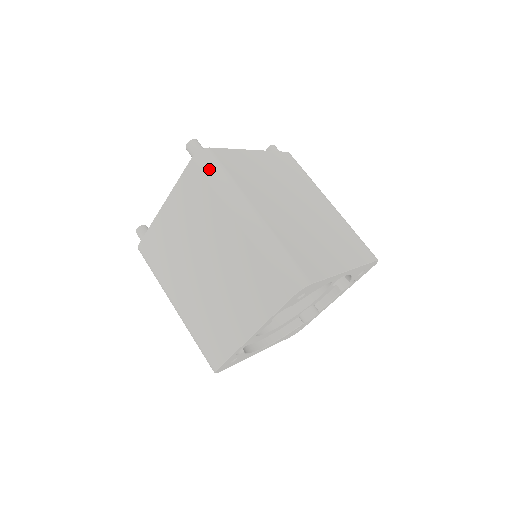
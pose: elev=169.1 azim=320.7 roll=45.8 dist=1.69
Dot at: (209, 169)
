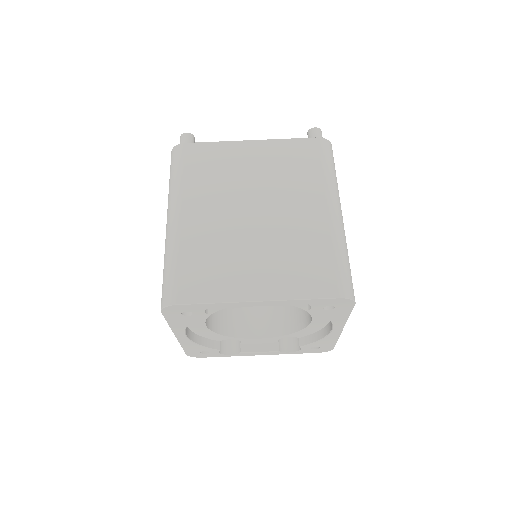
Dot at: (329, 157)
